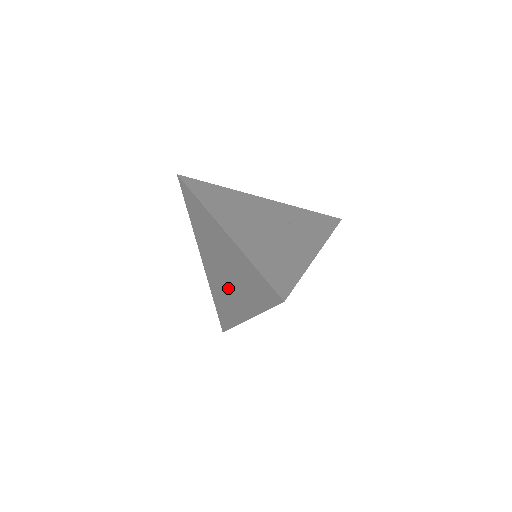
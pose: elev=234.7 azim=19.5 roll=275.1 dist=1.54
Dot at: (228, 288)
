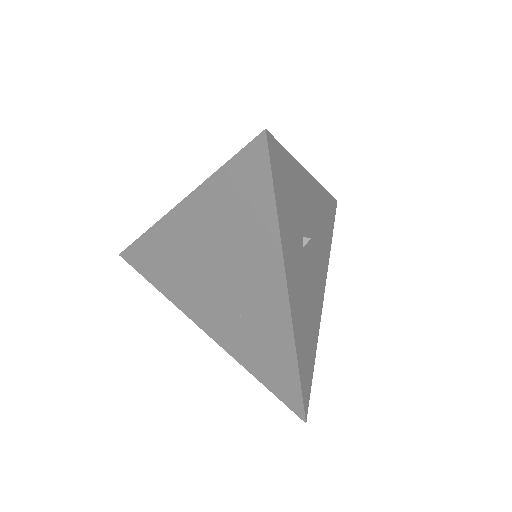
Dot at: (242, 300)
